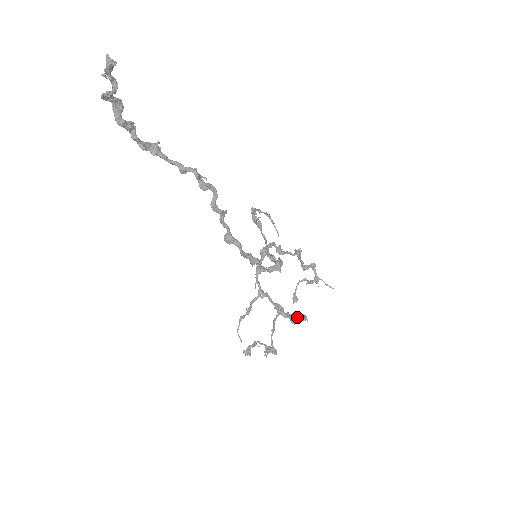
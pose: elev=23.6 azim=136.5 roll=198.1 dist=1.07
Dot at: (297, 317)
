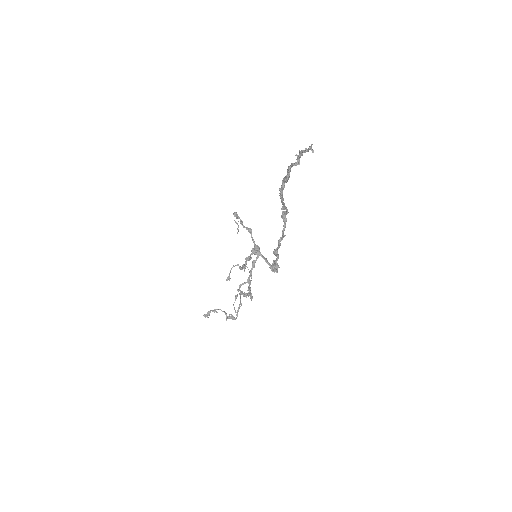
Dot at: occluded
